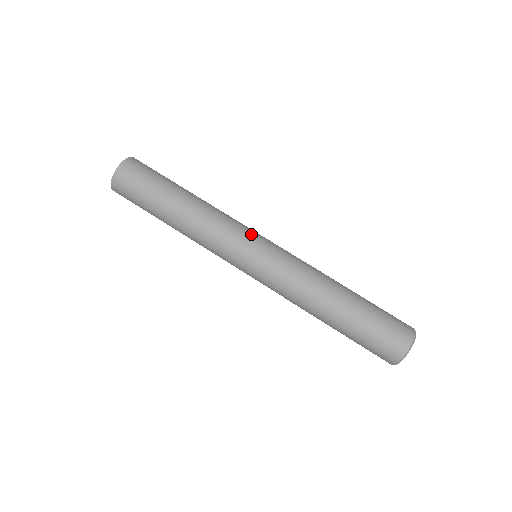
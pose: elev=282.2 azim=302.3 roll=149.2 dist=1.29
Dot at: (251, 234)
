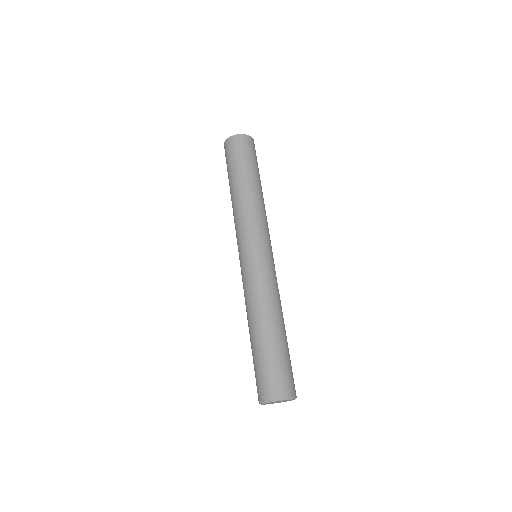
Dot at: (256, 238)
